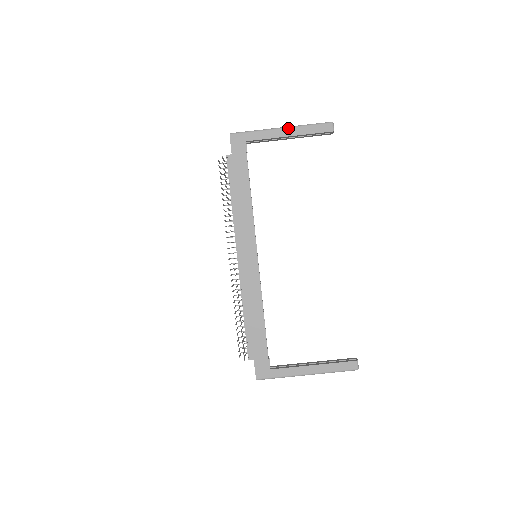
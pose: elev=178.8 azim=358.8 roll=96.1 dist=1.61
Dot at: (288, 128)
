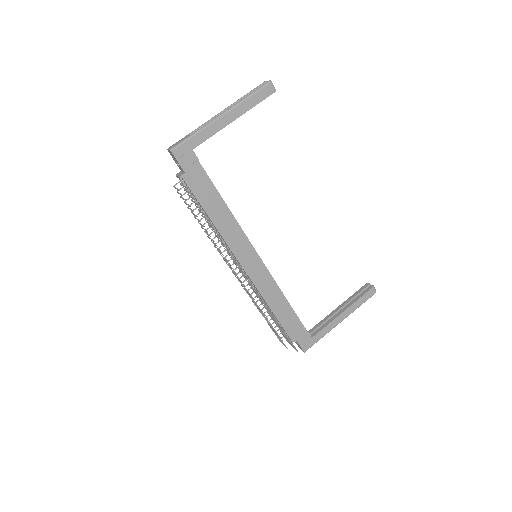
Dot at: (229, 111)
